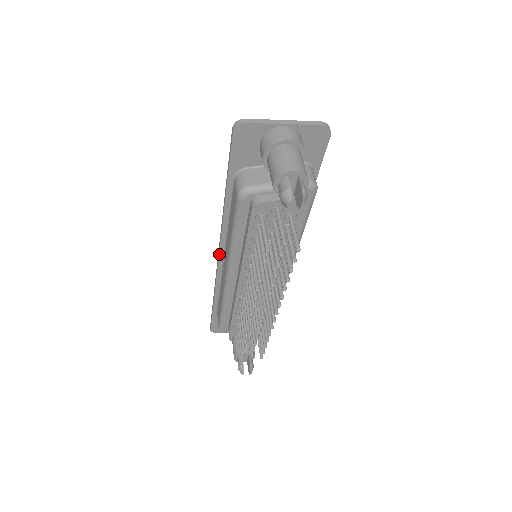
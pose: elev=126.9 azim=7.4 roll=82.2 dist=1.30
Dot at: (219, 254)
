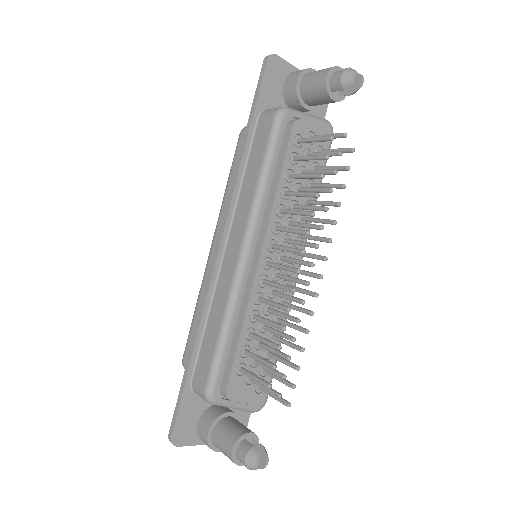
Dot at: (221, 241)
